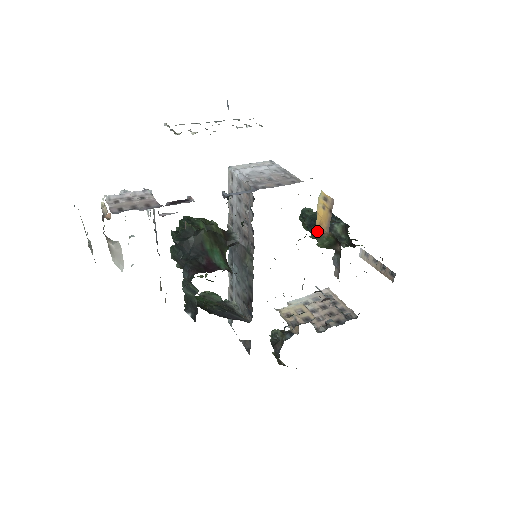
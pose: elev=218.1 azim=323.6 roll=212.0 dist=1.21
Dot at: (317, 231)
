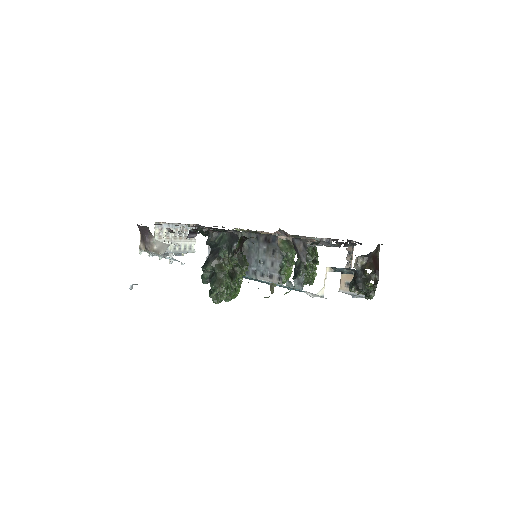
Dot at: occluded
